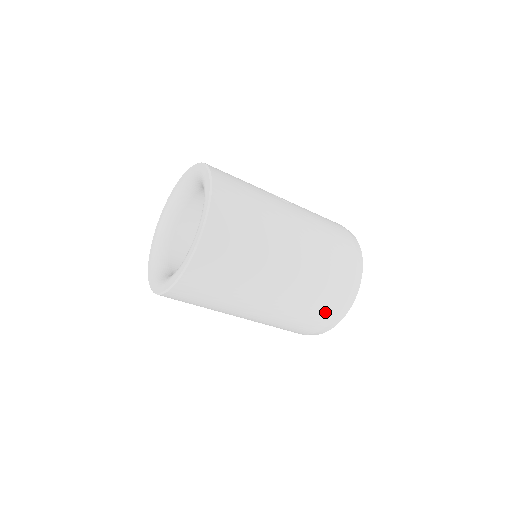
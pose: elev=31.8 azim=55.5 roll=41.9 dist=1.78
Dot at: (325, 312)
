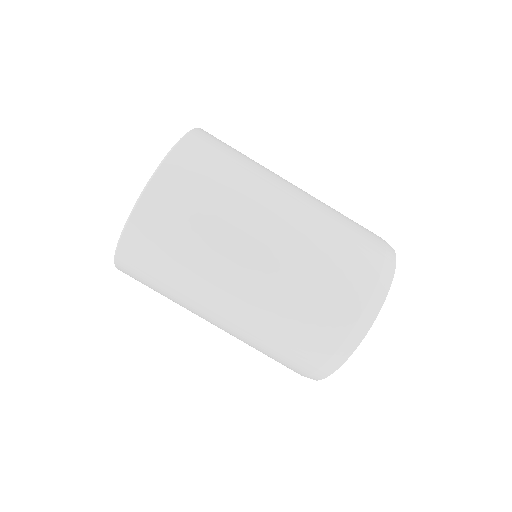
Dot at: (339, 308)
